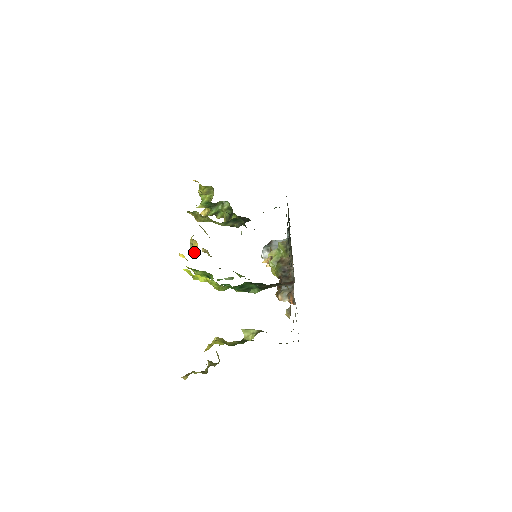
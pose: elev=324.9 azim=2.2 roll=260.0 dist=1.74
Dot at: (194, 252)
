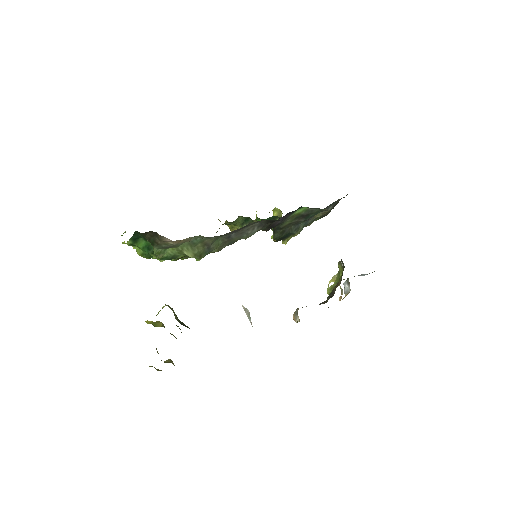
Dot at: occluded
